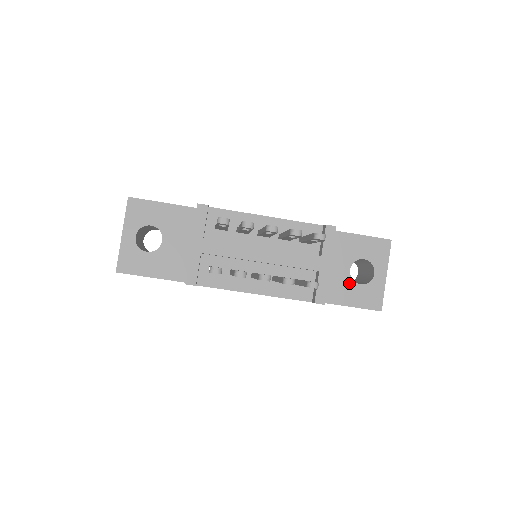
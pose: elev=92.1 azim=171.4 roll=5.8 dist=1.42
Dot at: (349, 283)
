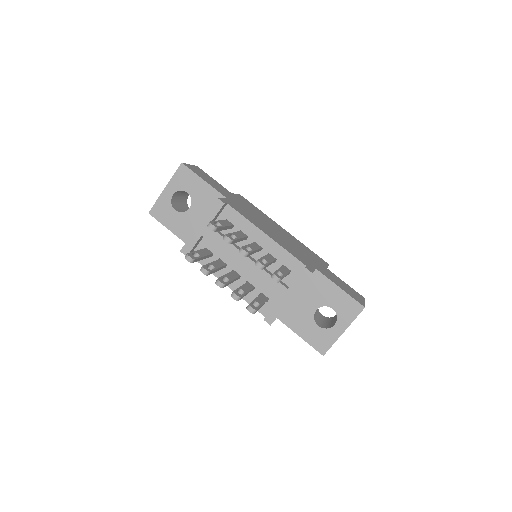
Dot at: (310, 319)
